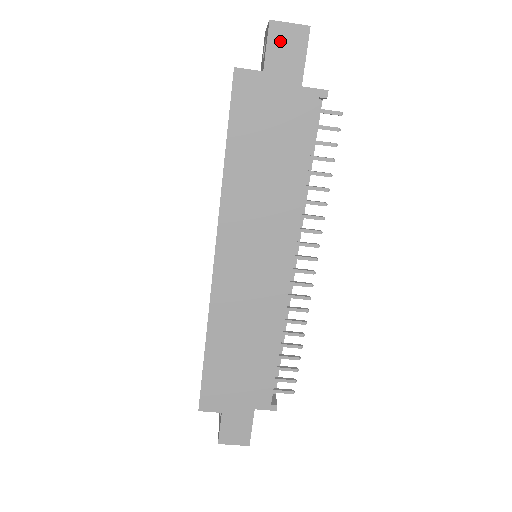
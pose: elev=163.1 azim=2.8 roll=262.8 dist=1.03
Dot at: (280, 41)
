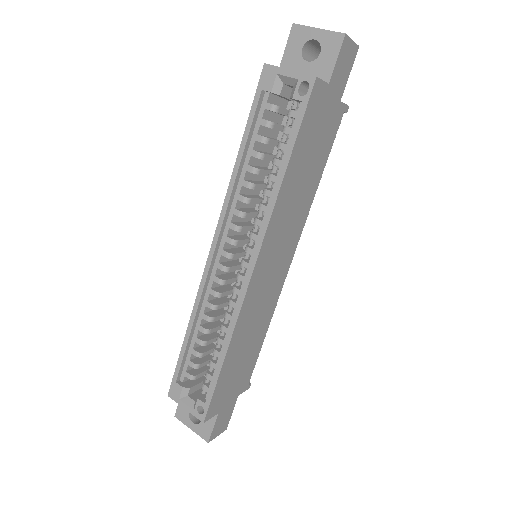
Dot at: (344, 56)
